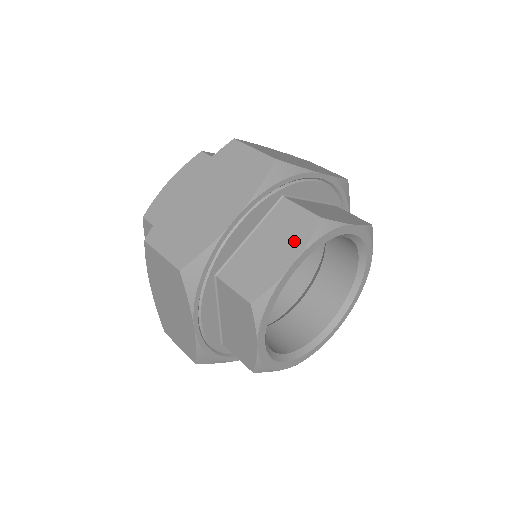
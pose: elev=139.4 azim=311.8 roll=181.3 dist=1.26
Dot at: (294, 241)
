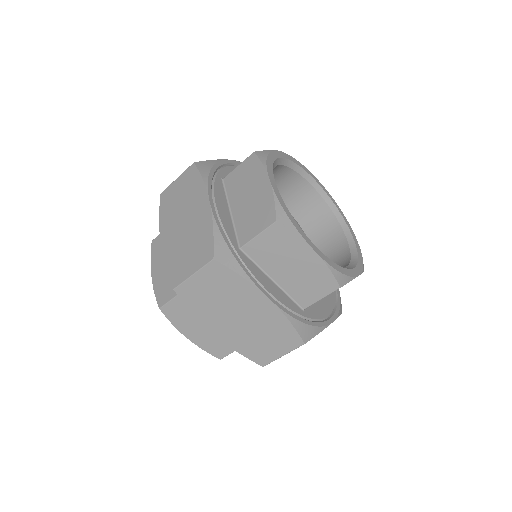
Dot at: (256, 176)
